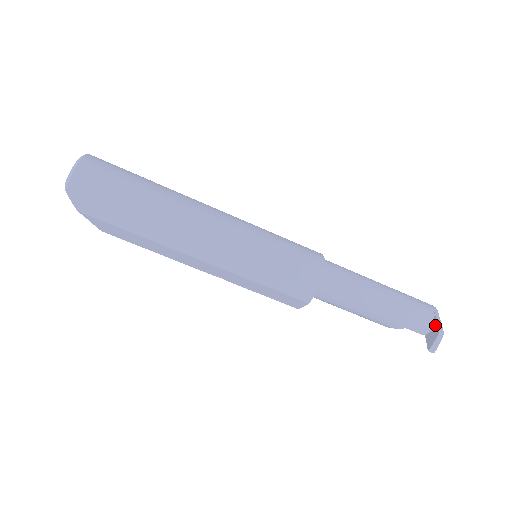
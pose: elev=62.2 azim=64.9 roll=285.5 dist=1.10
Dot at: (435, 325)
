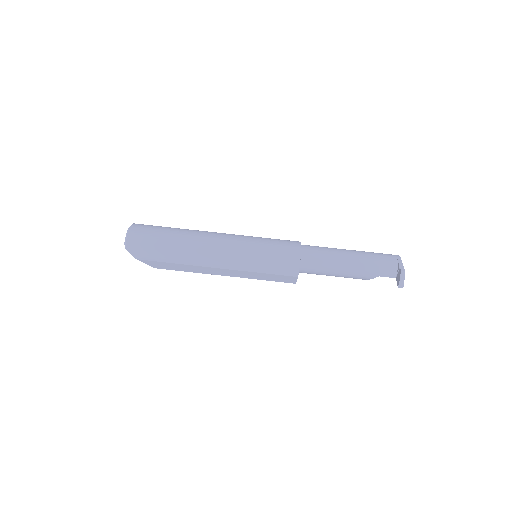
Dot at: (398, 268)
